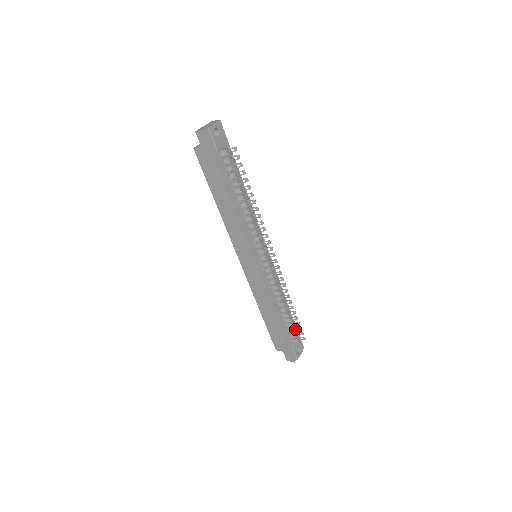
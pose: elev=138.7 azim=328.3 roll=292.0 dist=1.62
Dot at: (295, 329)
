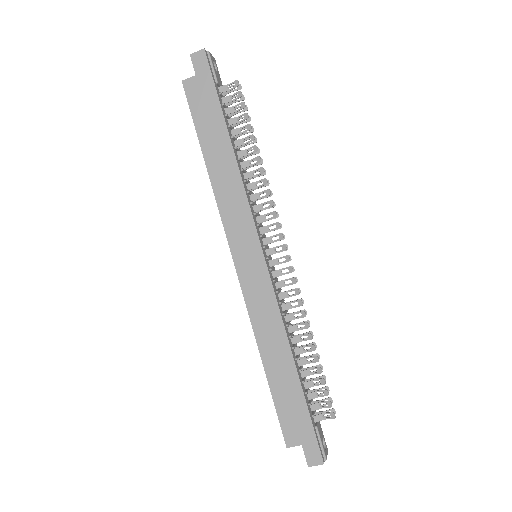
Dot at: occluded
